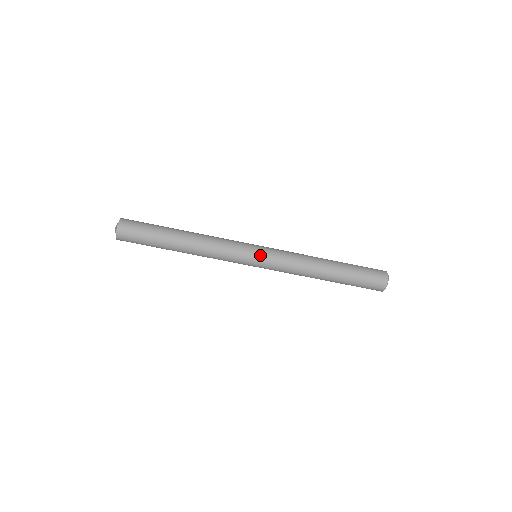
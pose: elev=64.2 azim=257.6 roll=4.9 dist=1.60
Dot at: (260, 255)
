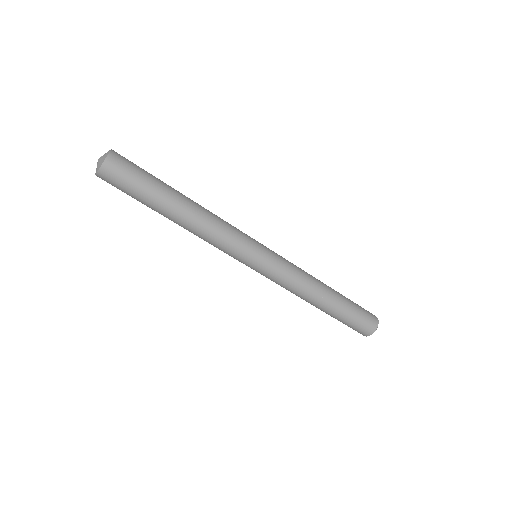
Dot at: (264, 258)
